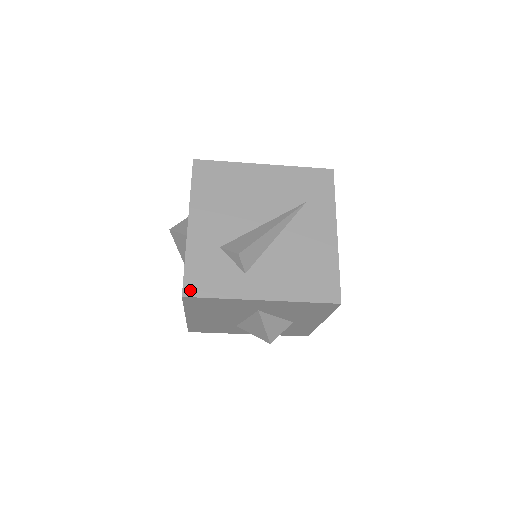
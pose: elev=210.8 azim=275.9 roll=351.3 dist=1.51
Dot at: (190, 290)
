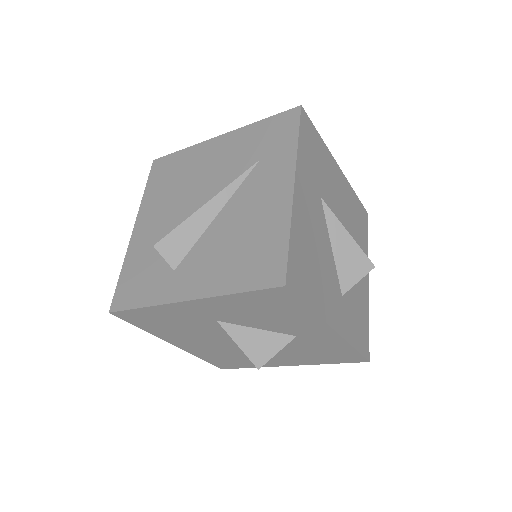
Dot at: (117, 303)
